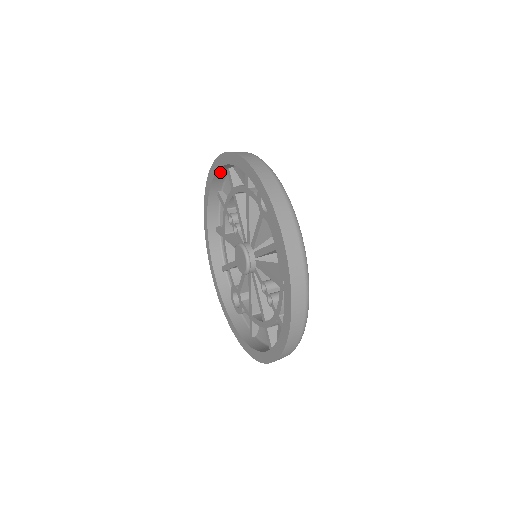
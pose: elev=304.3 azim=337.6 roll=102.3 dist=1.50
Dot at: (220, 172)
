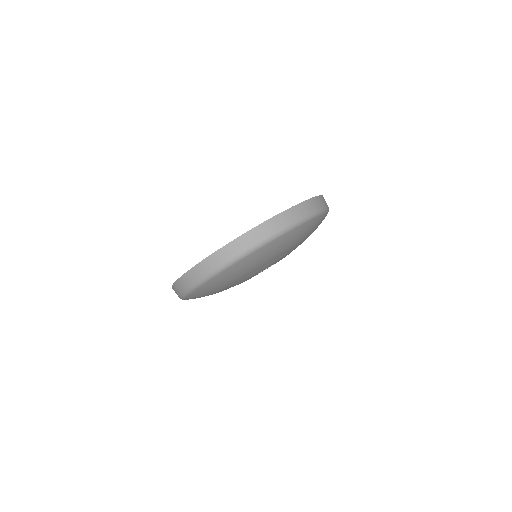
Dot at: occluded
